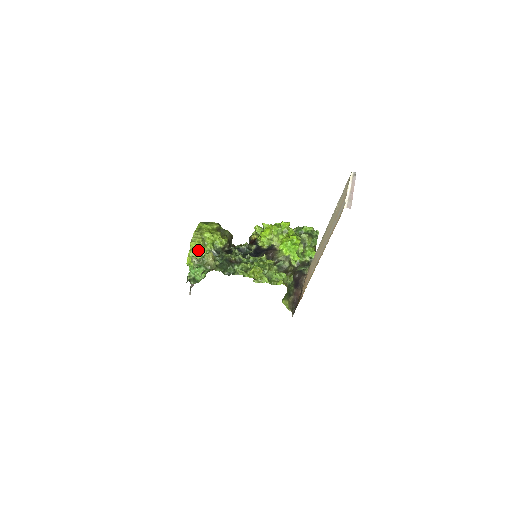
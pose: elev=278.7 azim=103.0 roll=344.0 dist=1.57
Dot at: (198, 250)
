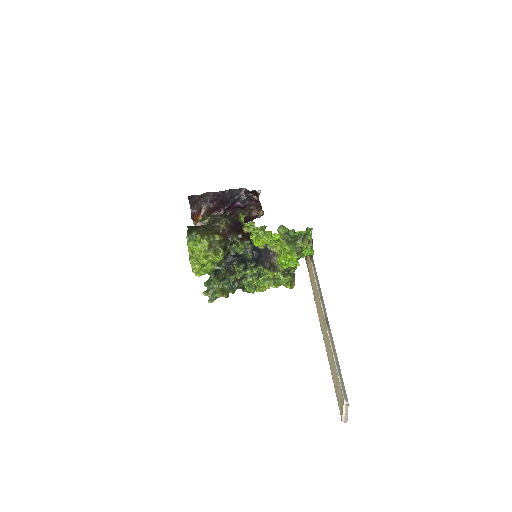
Dot at: (201, 270)
